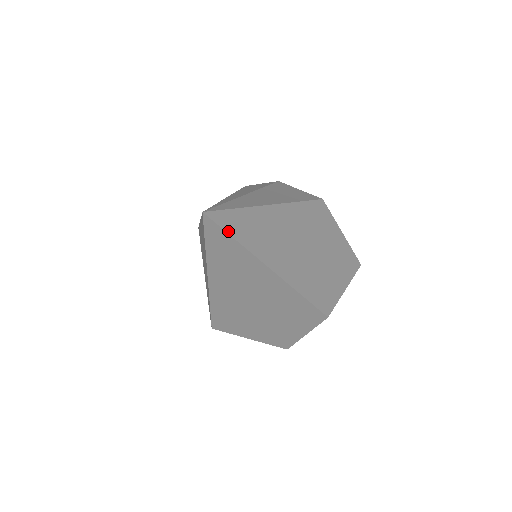
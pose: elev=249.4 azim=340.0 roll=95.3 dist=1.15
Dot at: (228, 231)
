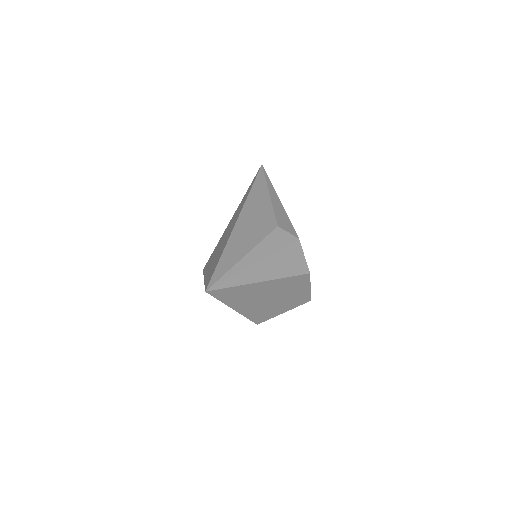
Dot at: (216, 297)
